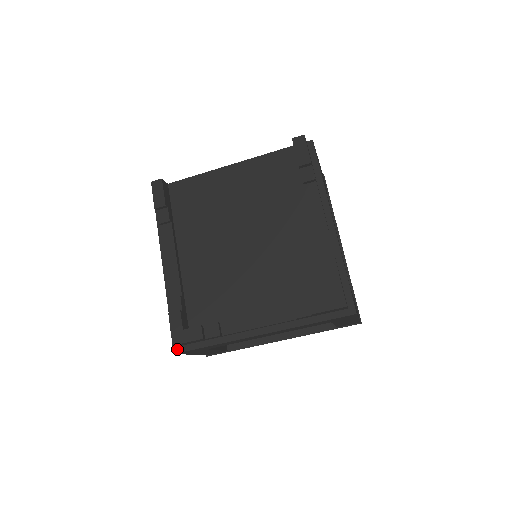
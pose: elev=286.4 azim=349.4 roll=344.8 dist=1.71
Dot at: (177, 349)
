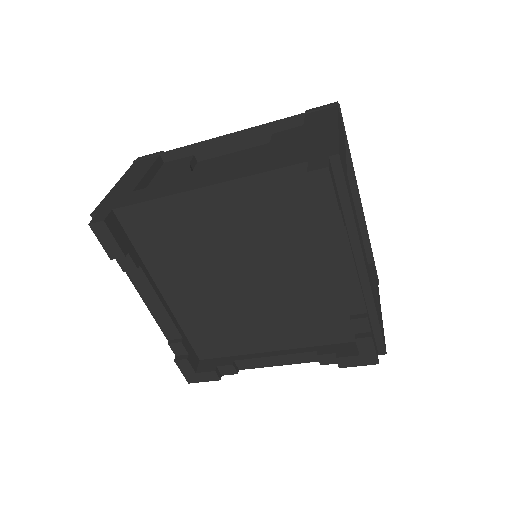
Dot at: occluded
